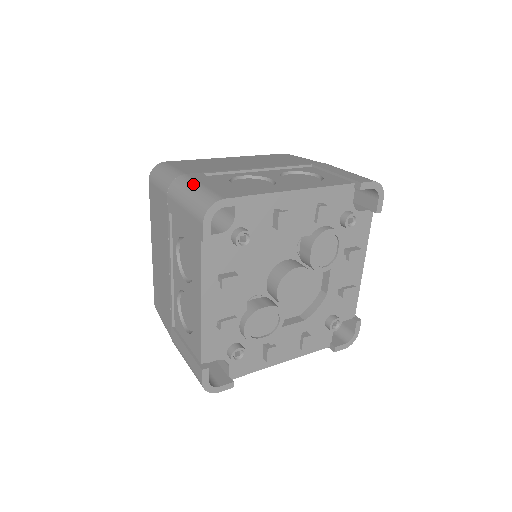
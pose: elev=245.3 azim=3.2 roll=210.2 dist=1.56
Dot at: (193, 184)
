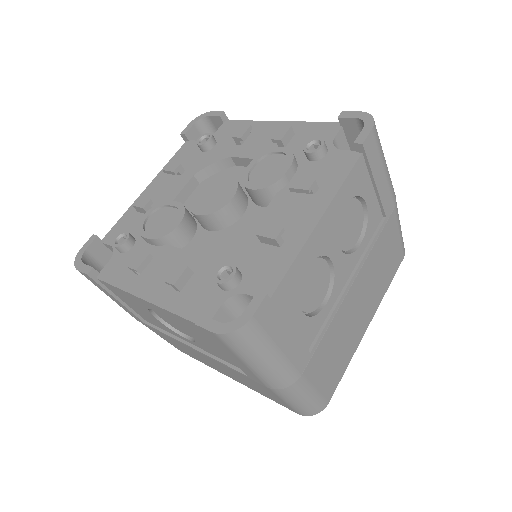
Dot at: occluded
